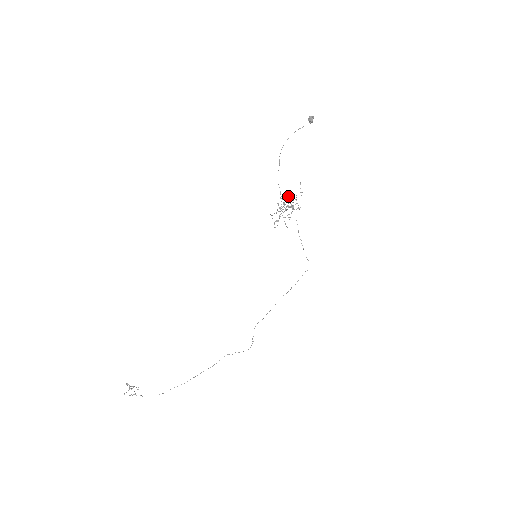
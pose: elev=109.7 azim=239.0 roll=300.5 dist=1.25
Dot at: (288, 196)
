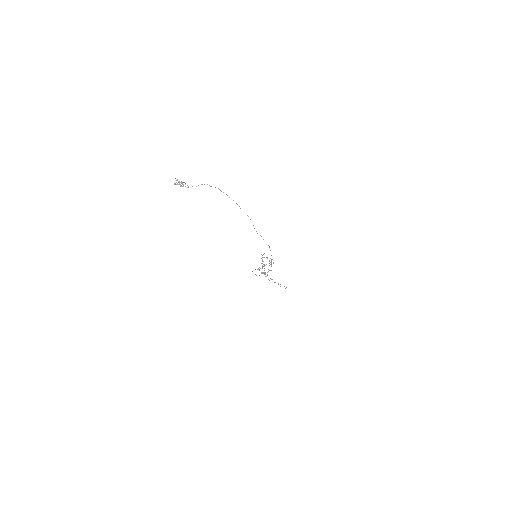
Dot at: occluded
